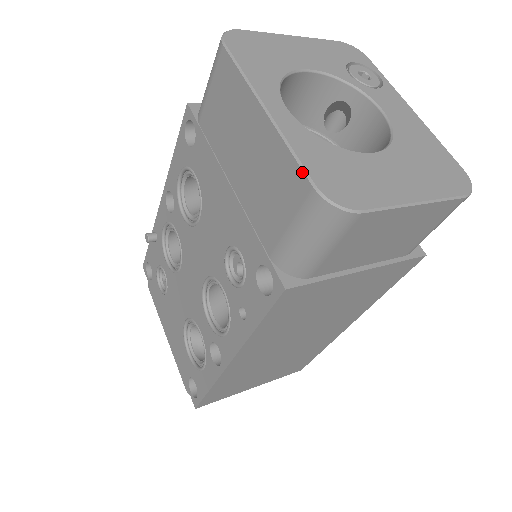
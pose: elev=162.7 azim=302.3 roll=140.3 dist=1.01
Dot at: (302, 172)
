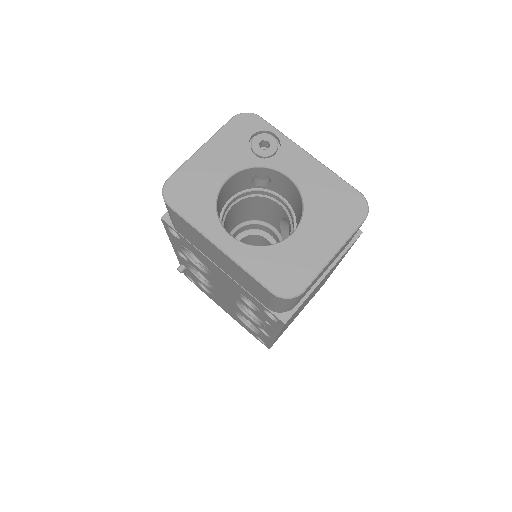
Dot at: (261, 285)
